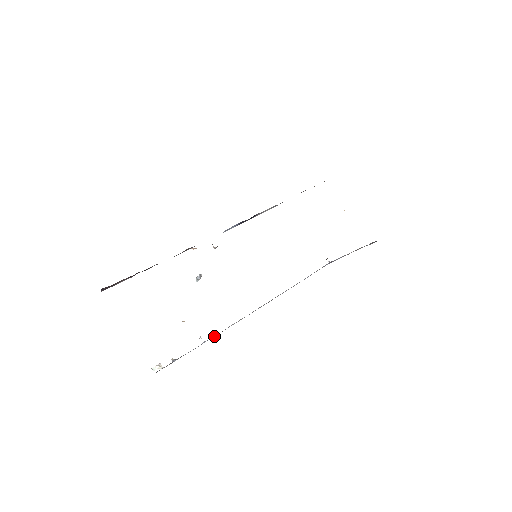
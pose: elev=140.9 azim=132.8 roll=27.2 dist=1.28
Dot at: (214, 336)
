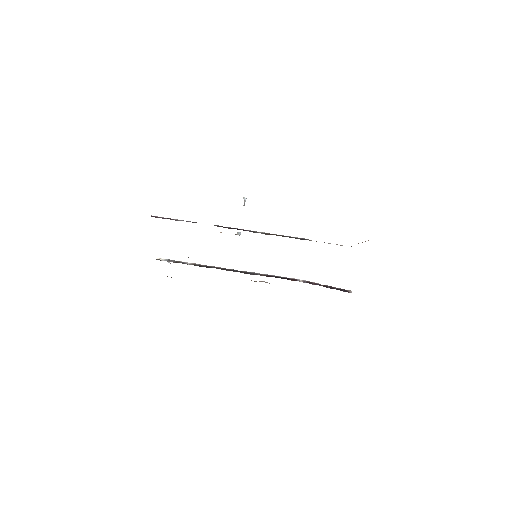
Dot at: occluded
